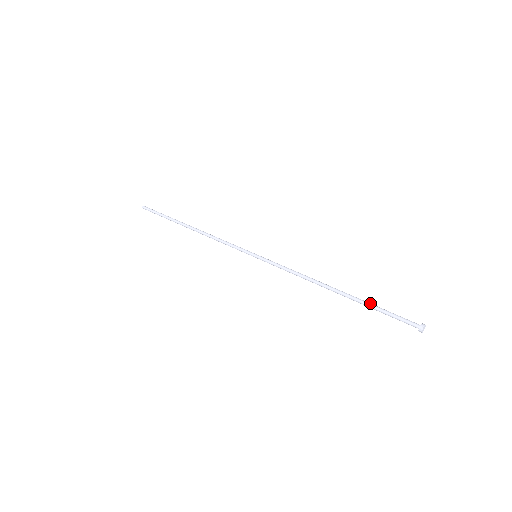
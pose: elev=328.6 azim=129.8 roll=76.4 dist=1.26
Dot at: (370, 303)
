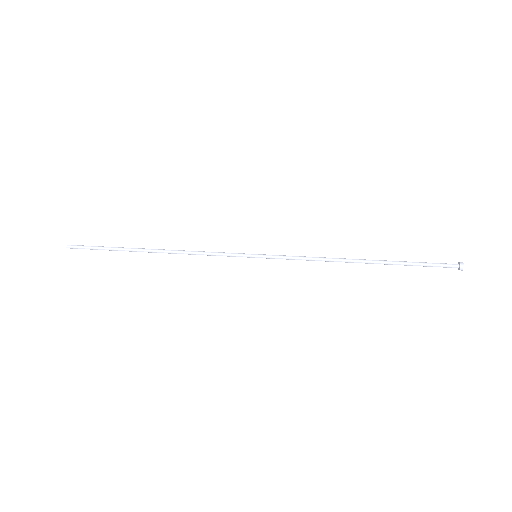
Dot at: (403, 262)
